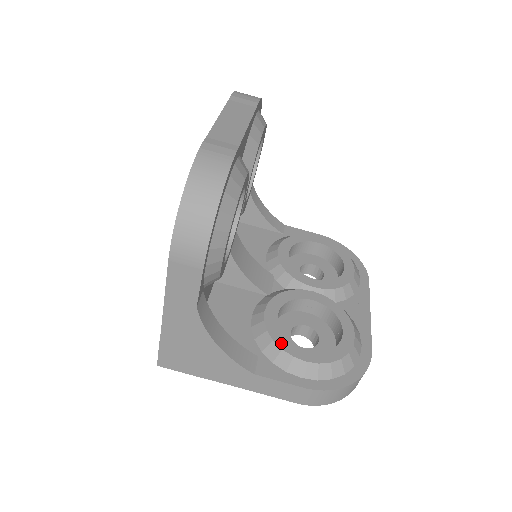
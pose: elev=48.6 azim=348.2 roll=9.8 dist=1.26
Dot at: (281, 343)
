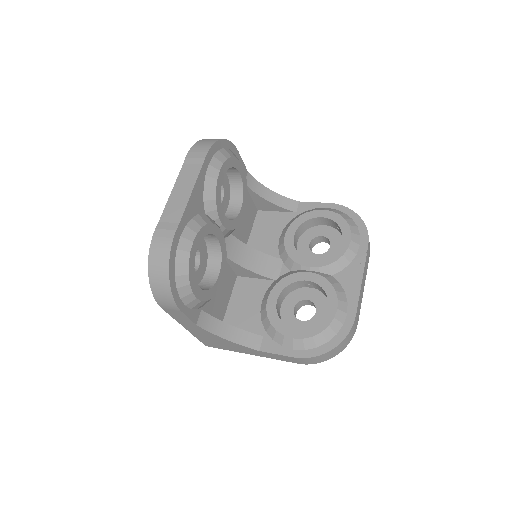
Dot at: (276, 325)
